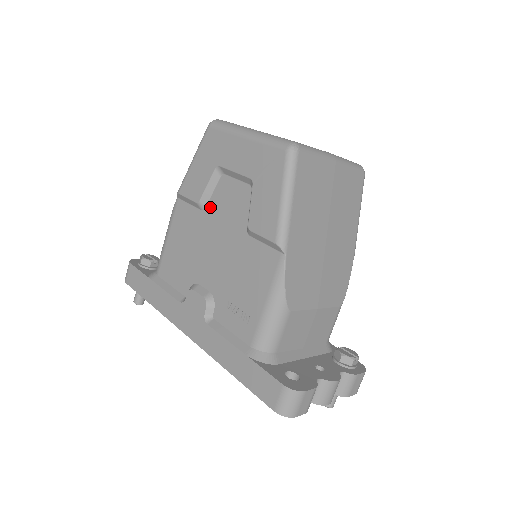
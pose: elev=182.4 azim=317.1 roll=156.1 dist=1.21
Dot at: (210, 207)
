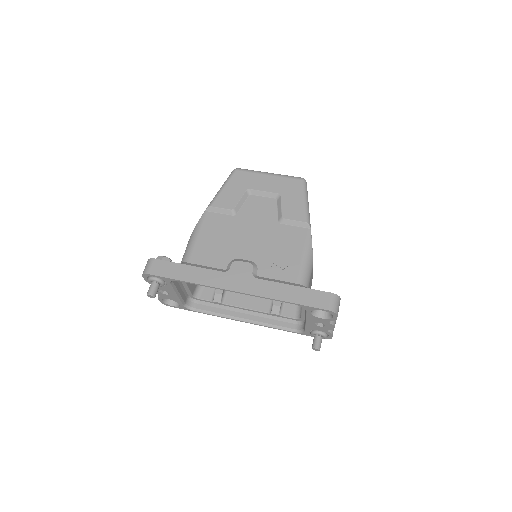
Dot at: (242, 213)
